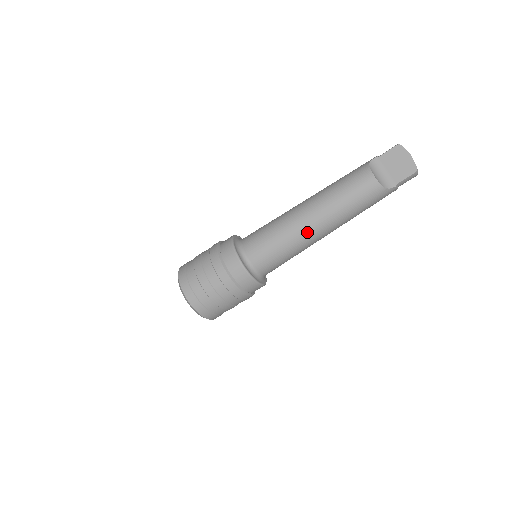
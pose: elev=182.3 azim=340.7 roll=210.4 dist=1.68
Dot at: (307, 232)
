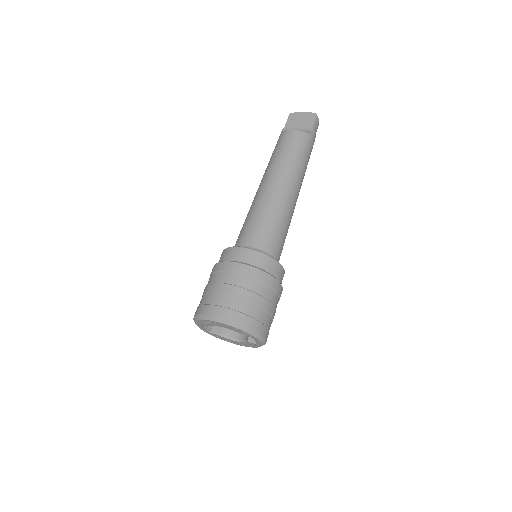
Dot at: (280, 194)
